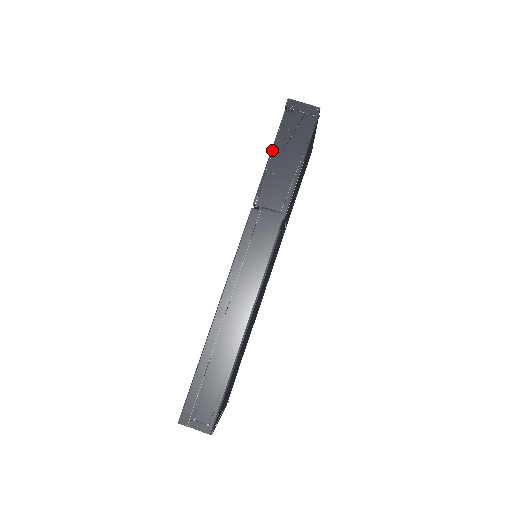
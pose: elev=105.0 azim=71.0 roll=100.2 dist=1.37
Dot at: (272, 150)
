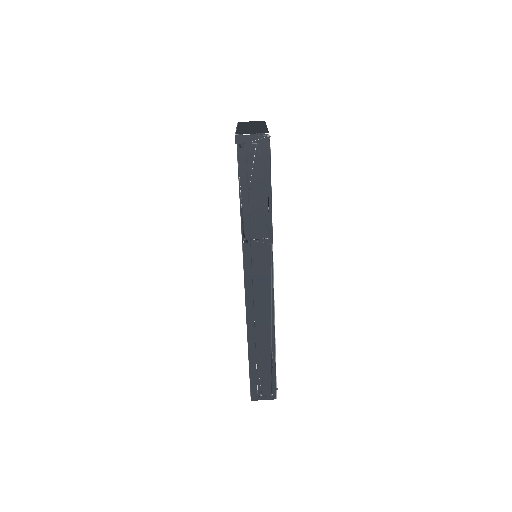
Dot at: (240, 189)
